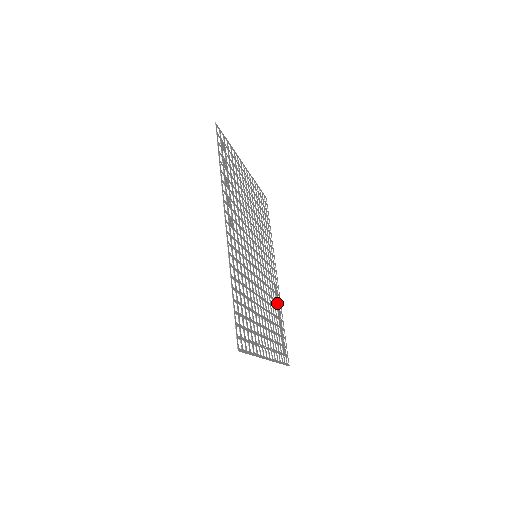
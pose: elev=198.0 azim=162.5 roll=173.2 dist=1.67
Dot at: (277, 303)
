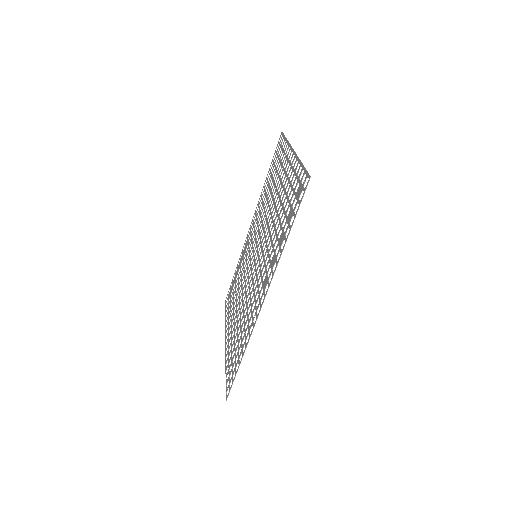
Dot at: (242, 258)
